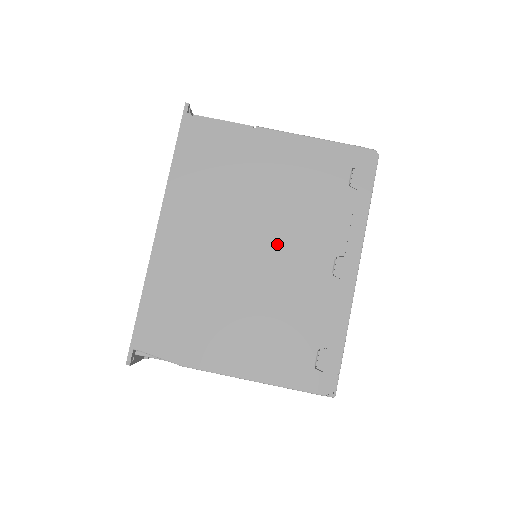
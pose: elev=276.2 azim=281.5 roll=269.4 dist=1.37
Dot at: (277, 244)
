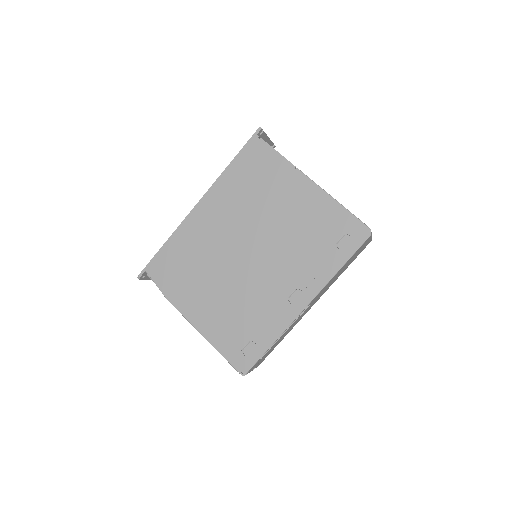
Dot at: (264, 257)
